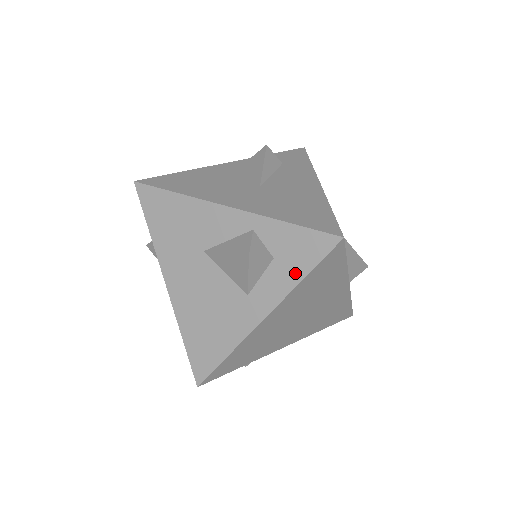
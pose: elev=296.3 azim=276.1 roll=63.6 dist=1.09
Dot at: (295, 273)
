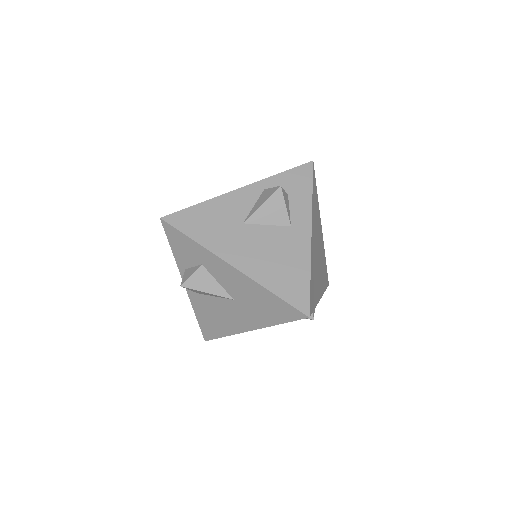
Dot at: (306, 194)
